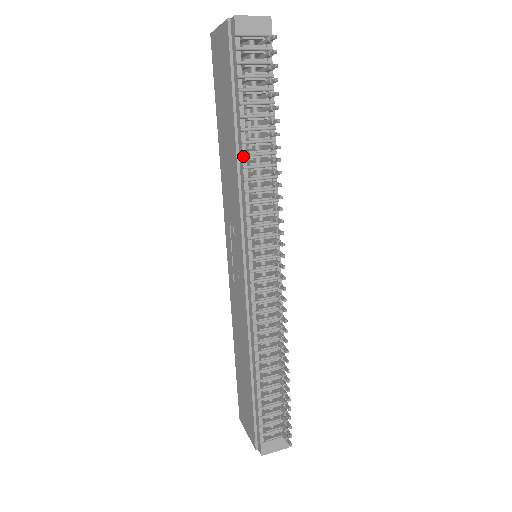
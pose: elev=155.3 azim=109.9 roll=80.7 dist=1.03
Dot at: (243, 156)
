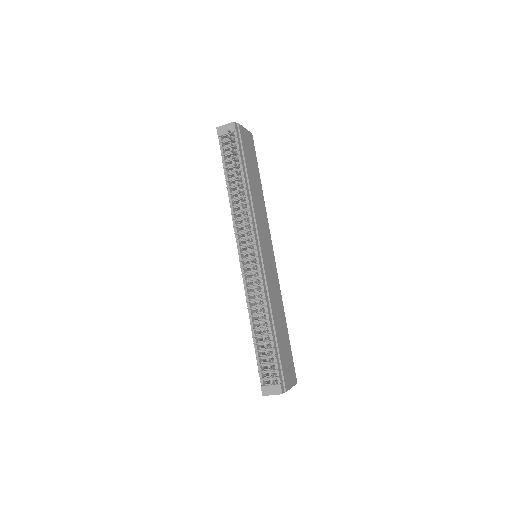
Dot at: (228, 195)
